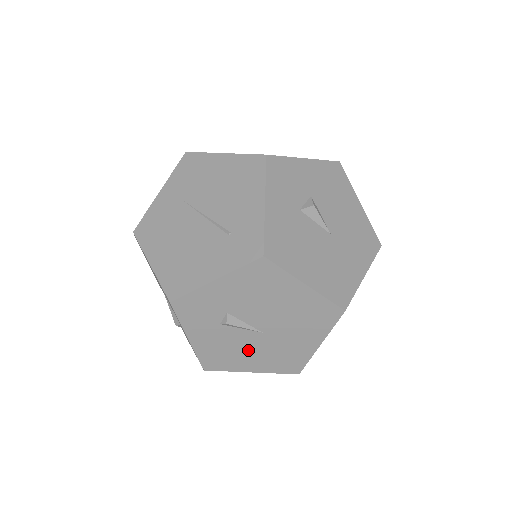
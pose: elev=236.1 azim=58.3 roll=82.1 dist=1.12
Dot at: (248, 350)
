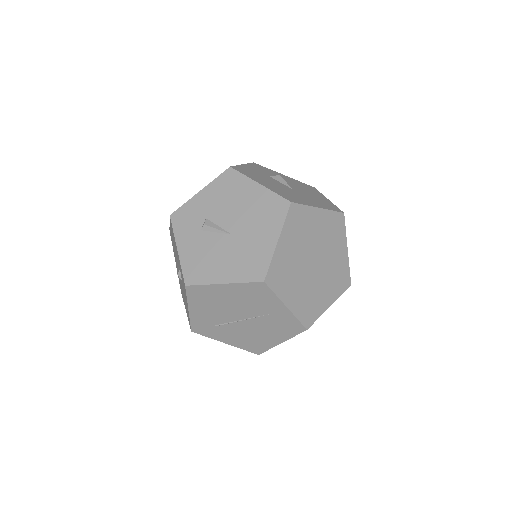
Dot at: (220, 256)
